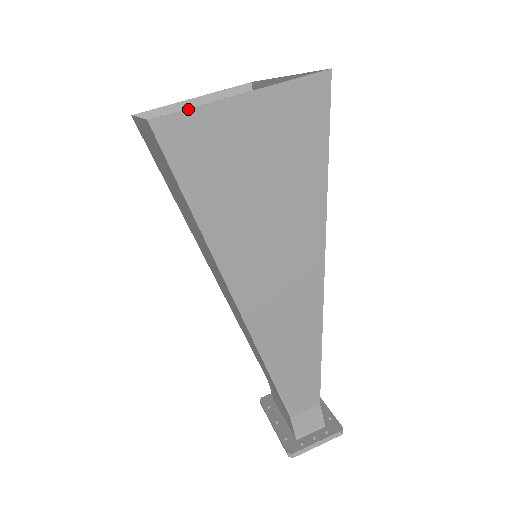
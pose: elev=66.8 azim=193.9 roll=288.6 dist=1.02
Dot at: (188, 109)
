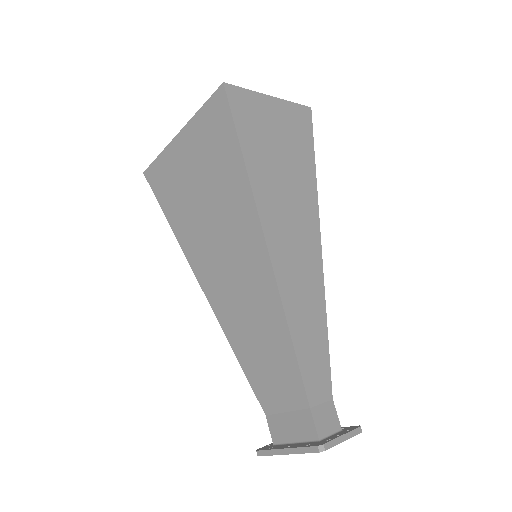
Dot at: (244, 88)
